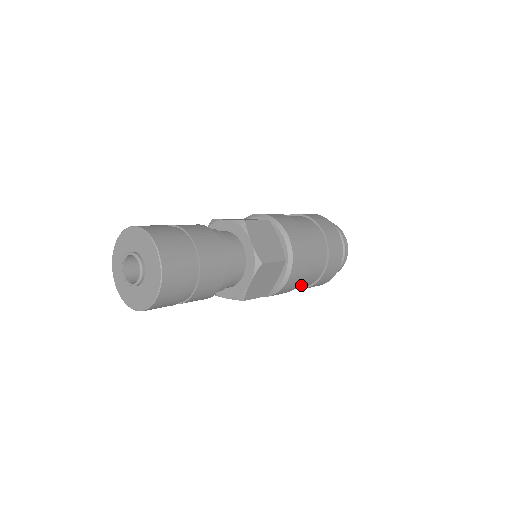
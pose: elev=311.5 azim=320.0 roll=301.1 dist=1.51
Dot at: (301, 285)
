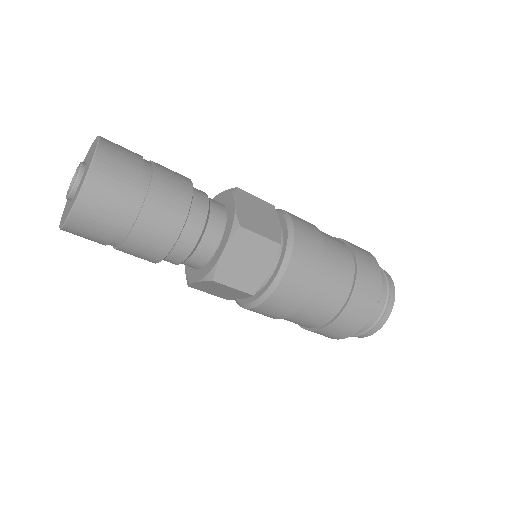
Dot at: (312, 310)
